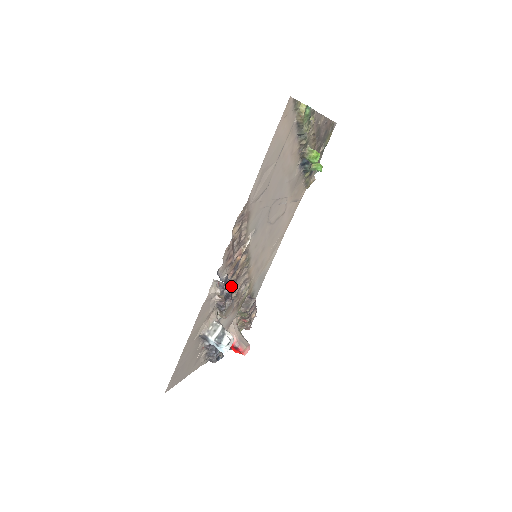
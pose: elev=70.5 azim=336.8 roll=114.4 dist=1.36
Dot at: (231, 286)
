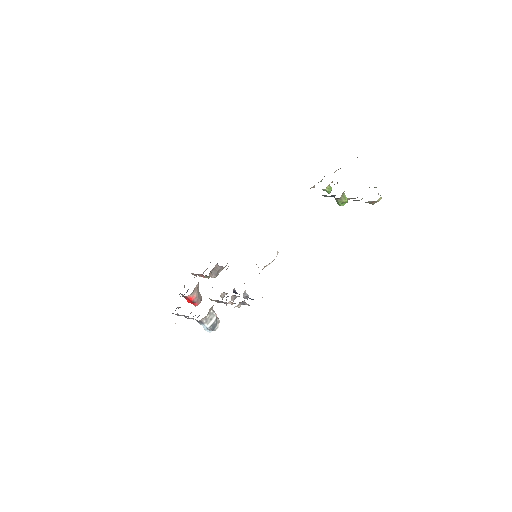
Dot at: occluded
